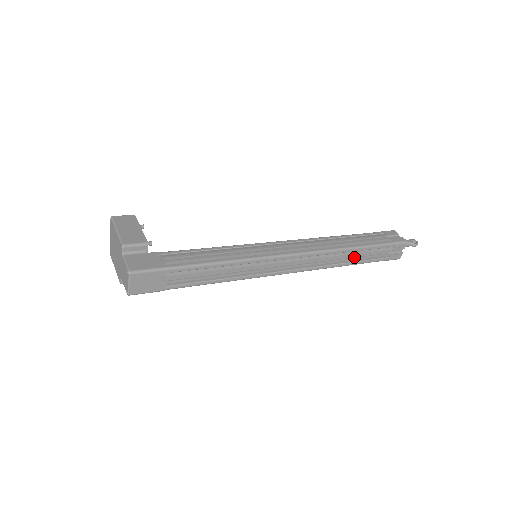
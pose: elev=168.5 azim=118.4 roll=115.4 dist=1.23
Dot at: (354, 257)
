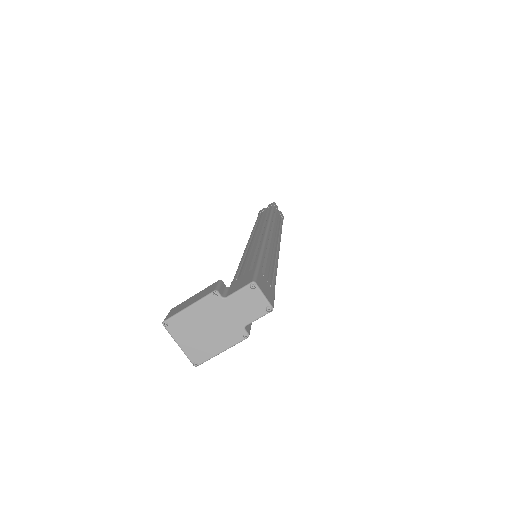
Dot at: (277, 222)
